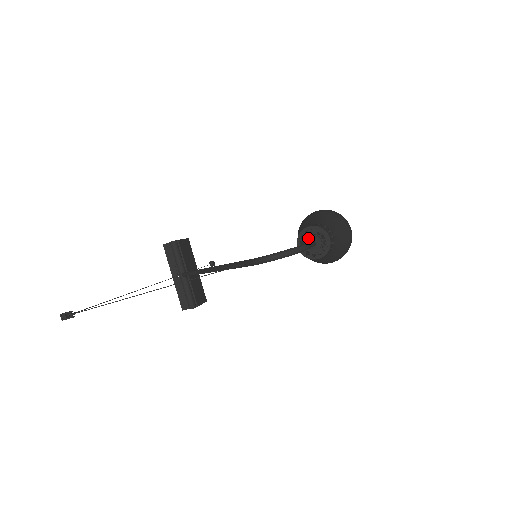
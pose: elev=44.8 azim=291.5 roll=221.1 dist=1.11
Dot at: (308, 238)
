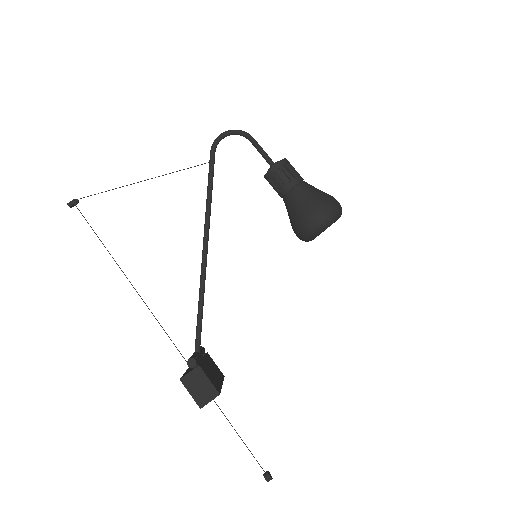
Dot at: occluded
